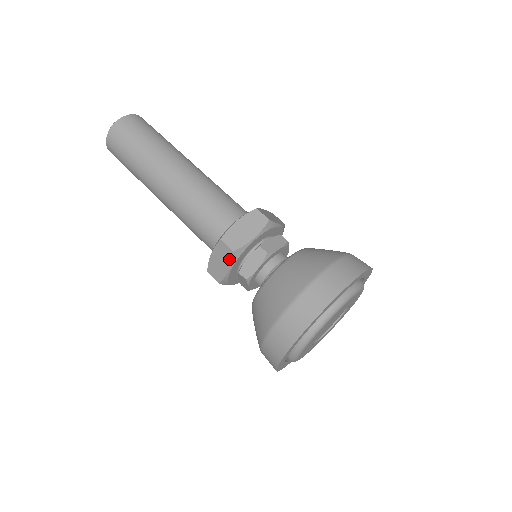
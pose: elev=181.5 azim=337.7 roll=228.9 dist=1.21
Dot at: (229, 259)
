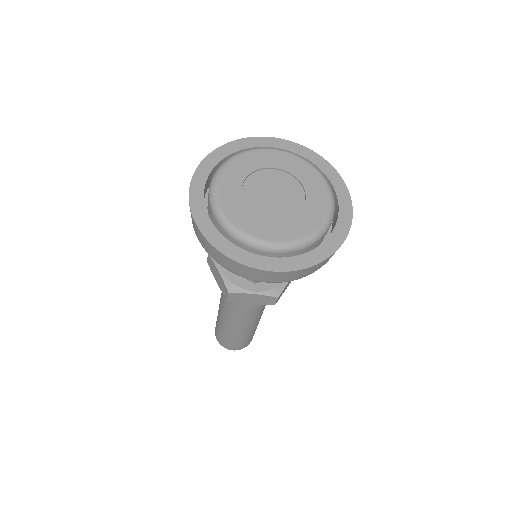
Dot at: (212, 263)
